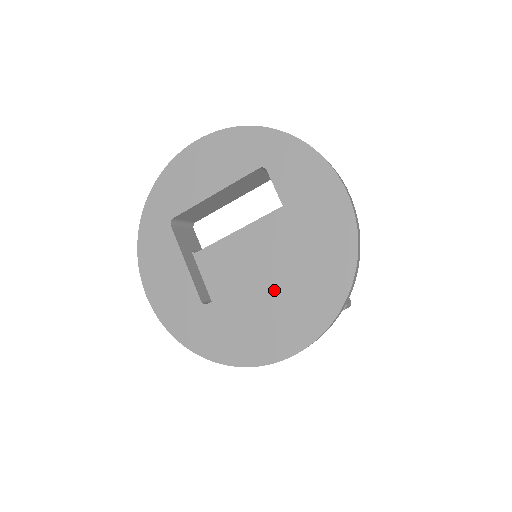
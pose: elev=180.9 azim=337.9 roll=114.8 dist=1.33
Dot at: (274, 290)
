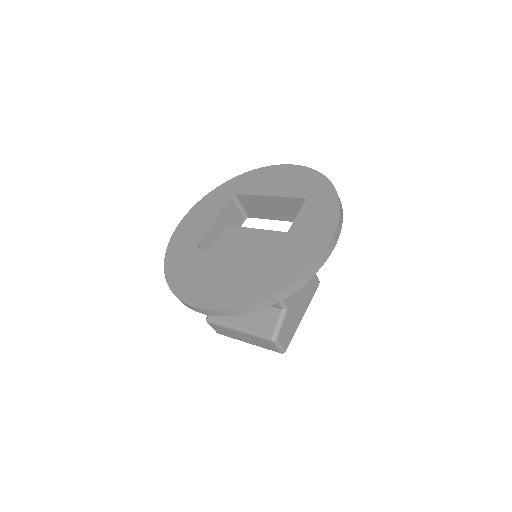
Dot at: (236, 266)
